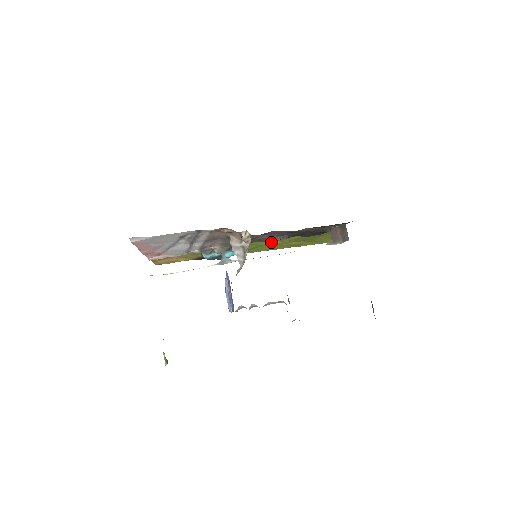
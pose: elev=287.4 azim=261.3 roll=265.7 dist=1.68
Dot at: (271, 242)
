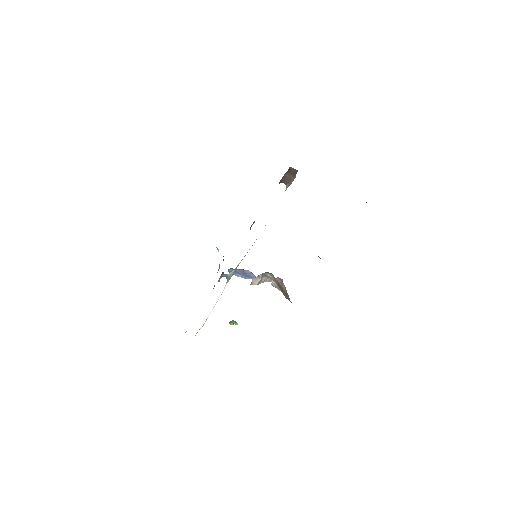
Dot at: occluded
